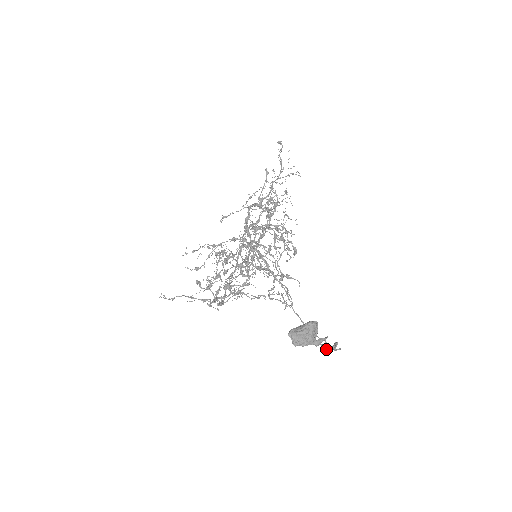
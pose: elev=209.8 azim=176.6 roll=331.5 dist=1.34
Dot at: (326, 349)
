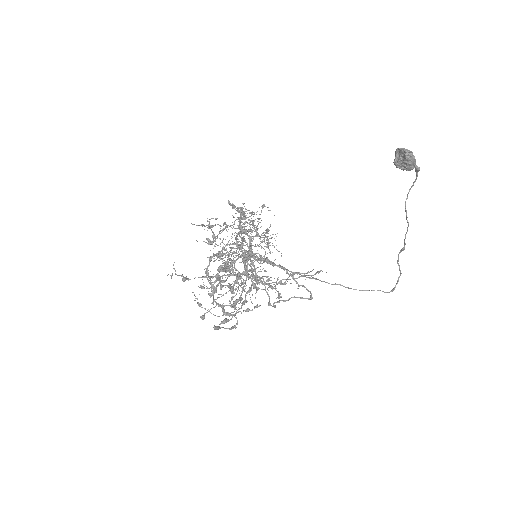
Dot at: (408, 224)
